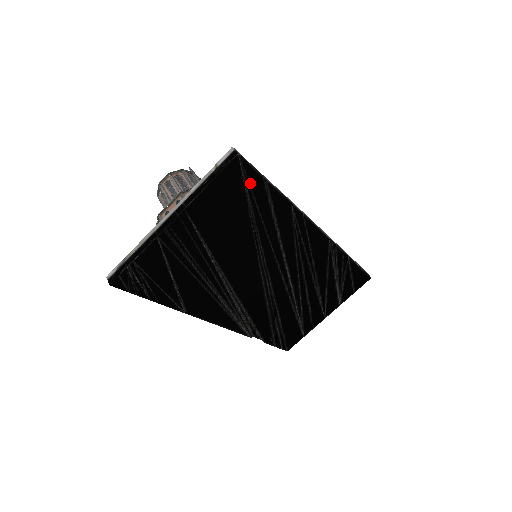
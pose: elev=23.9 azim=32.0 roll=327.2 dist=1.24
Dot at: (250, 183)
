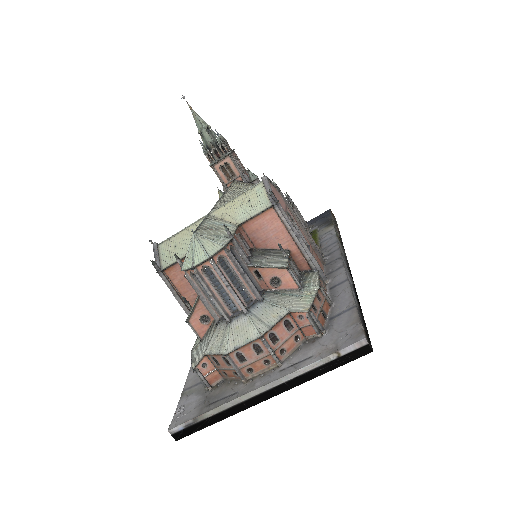
Dot at: occluded
